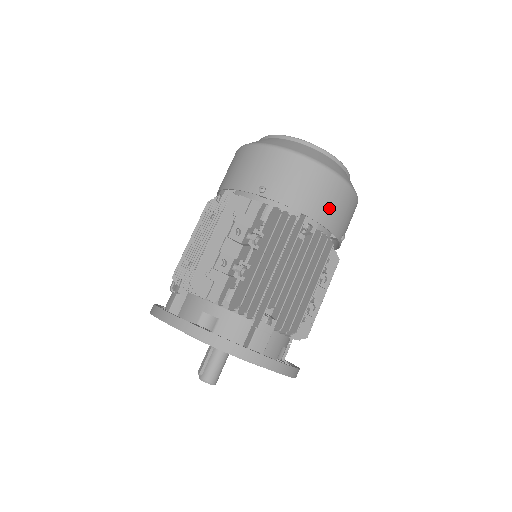
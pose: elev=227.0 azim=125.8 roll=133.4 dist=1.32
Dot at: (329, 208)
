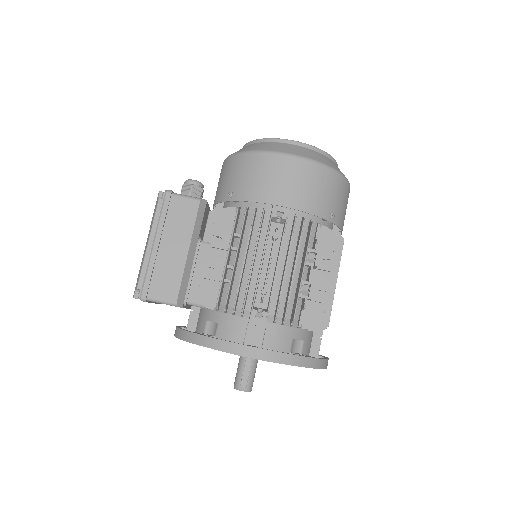
Dot at: occluded
